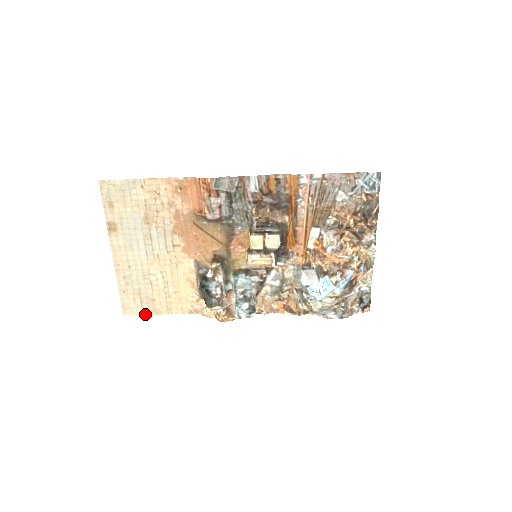
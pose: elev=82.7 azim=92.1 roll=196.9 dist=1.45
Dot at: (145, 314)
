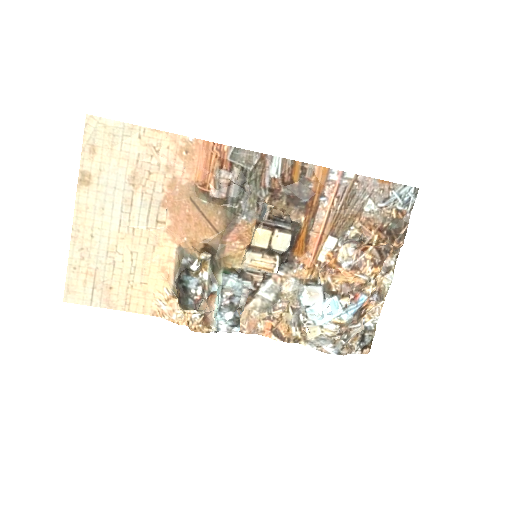
Dot at: (93, 304)
